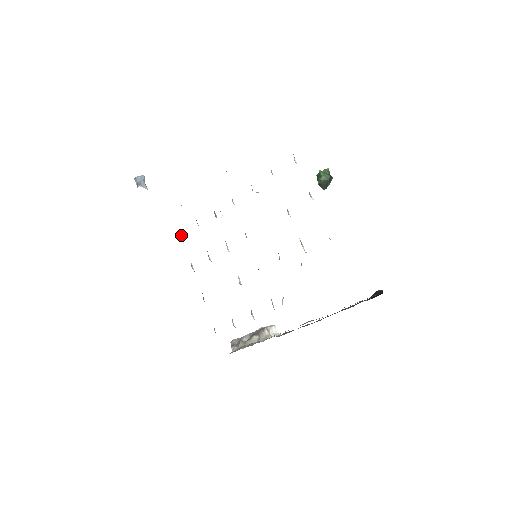
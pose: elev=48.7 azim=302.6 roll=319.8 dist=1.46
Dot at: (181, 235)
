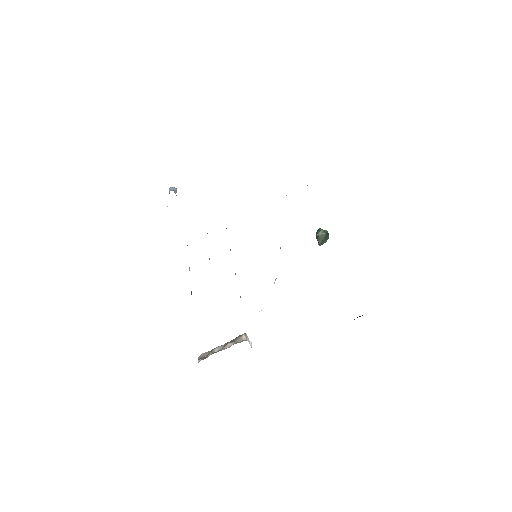
Dot at: occluded
